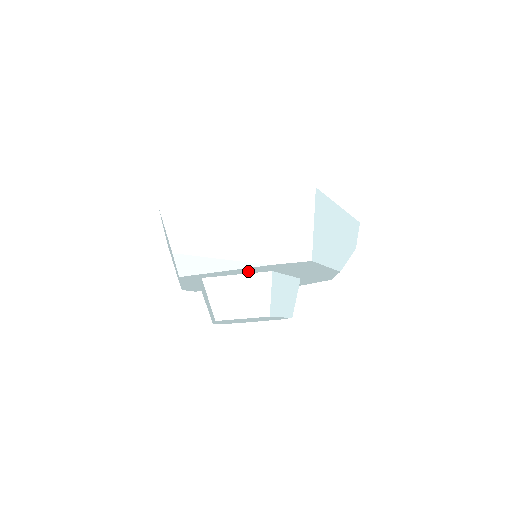
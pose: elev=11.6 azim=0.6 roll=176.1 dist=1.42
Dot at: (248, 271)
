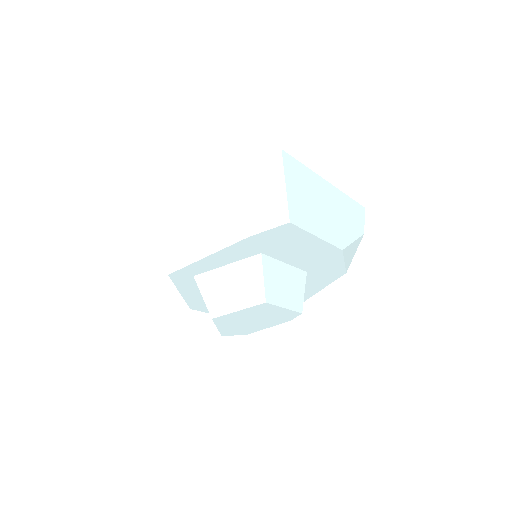
Dot at: (234, 255)
